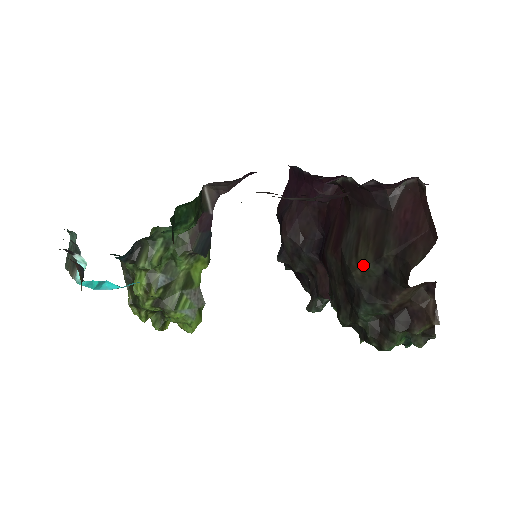
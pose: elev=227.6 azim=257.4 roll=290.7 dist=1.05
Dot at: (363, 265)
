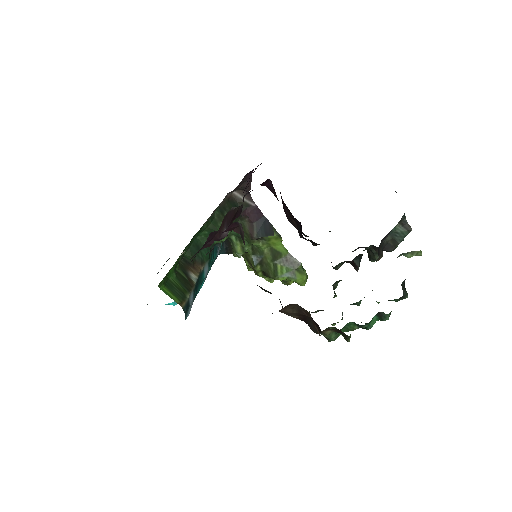
Dot at: occluded
